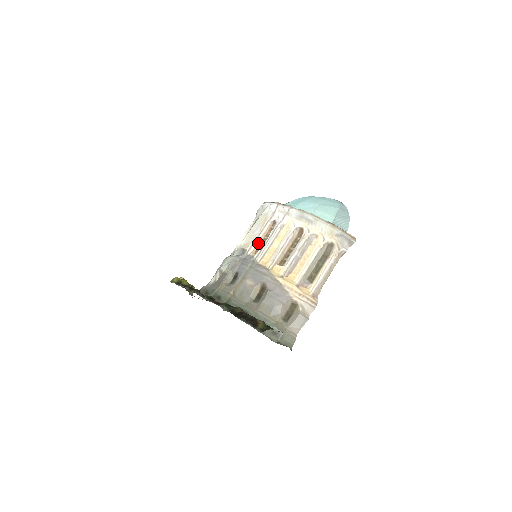
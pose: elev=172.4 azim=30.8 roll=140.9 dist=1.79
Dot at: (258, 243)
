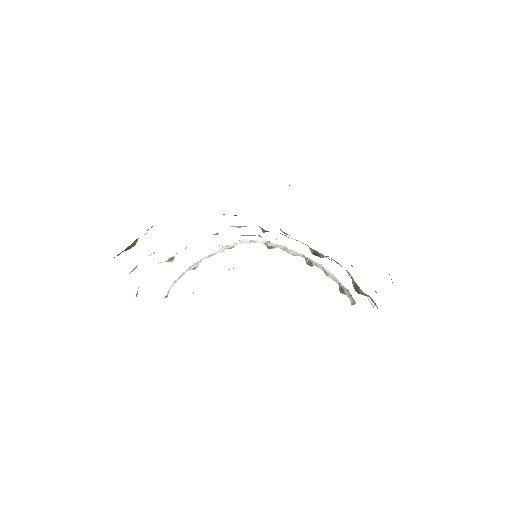
Dot at: (265, 243)
